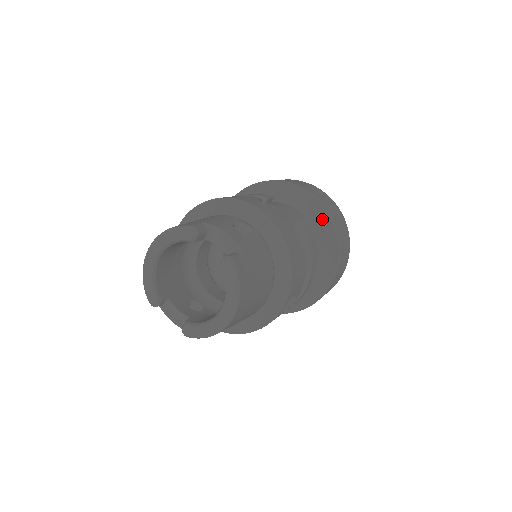
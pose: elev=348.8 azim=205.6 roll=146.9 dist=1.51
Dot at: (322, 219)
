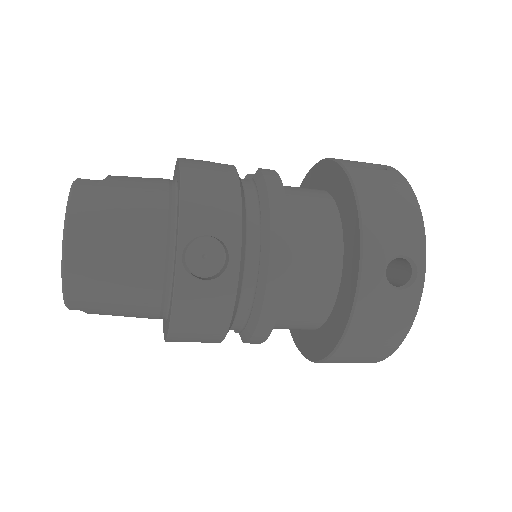
Dot at: (335, 175)
